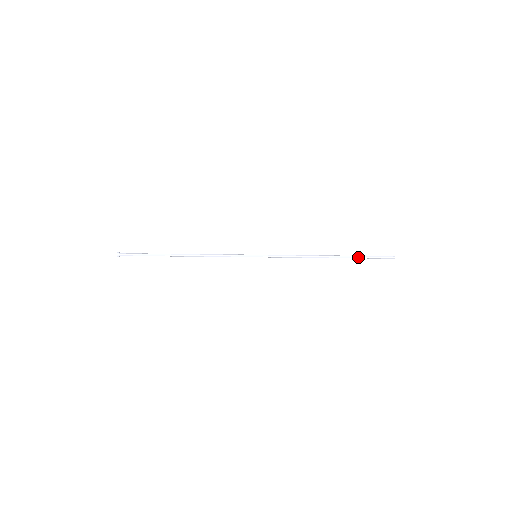
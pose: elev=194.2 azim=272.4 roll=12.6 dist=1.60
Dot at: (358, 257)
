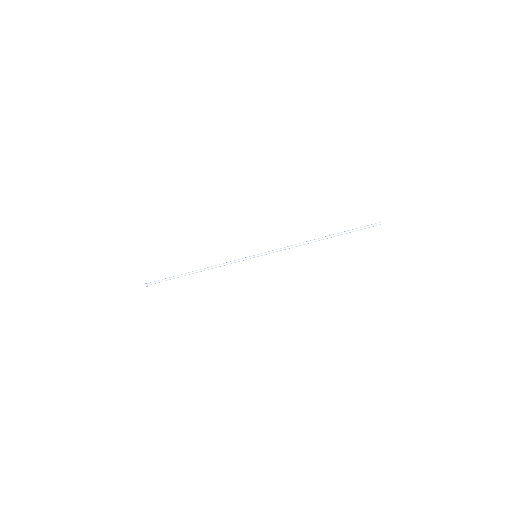
Dot at: (346, 231)
